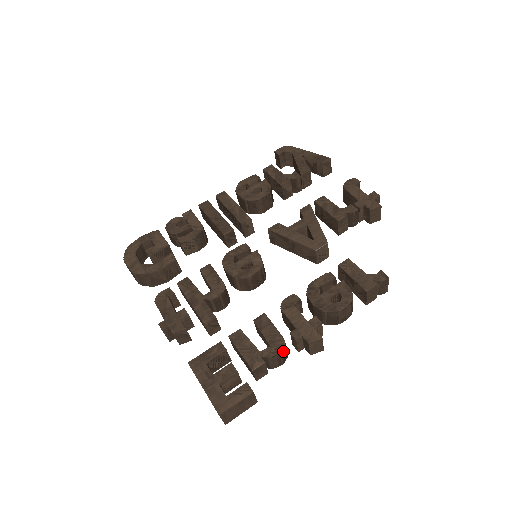
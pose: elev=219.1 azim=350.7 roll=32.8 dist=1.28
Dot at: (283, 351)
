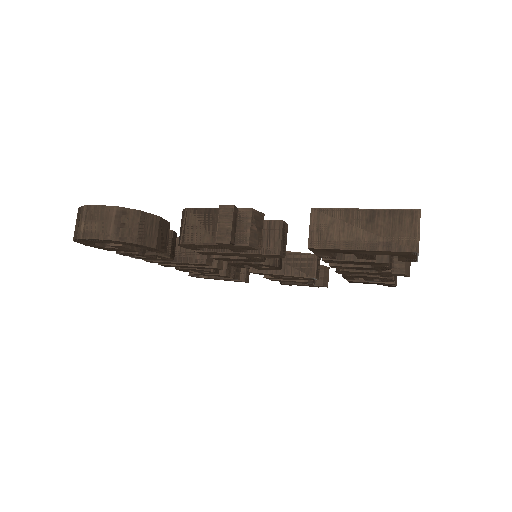
Dot at: occluded
